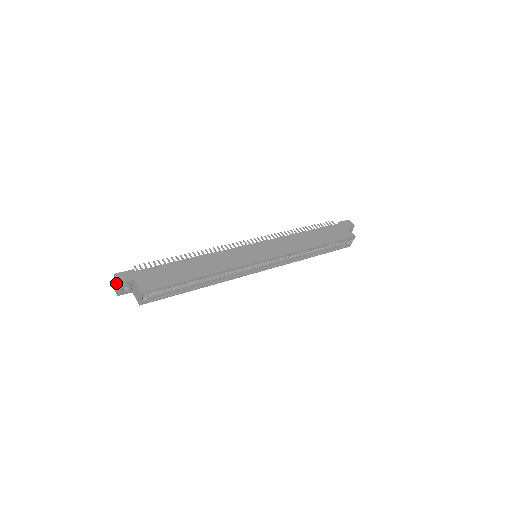
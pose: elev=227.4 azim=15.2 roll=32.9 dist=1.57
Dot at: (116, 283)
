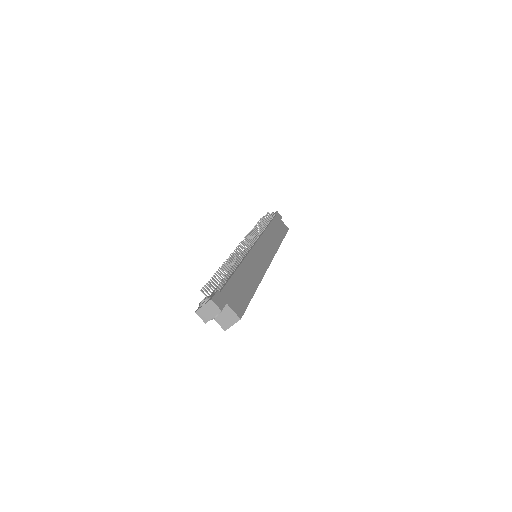
Dot at: (211, 310)
